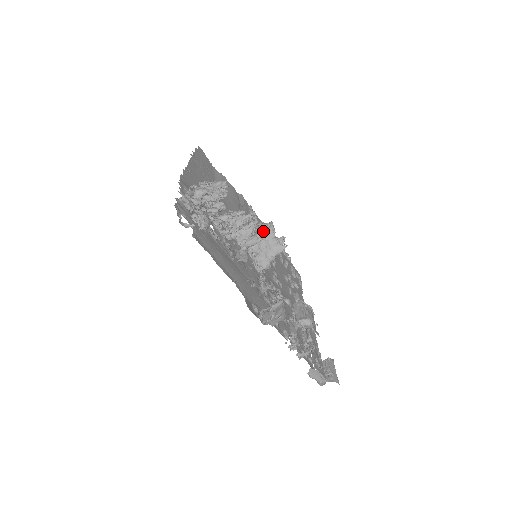
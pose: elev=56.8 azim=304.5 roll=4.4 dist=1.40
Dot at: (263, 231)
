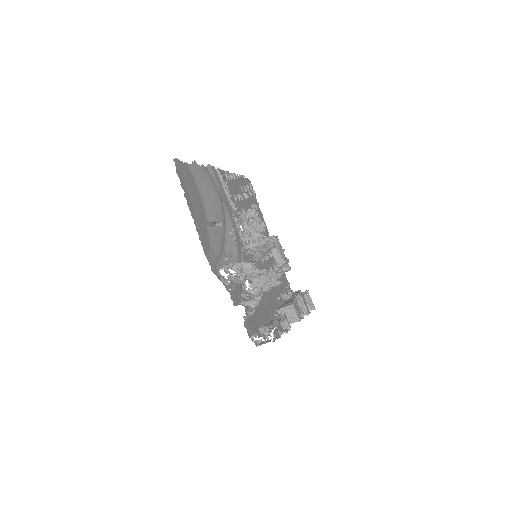
Dot at: (262, 243)
